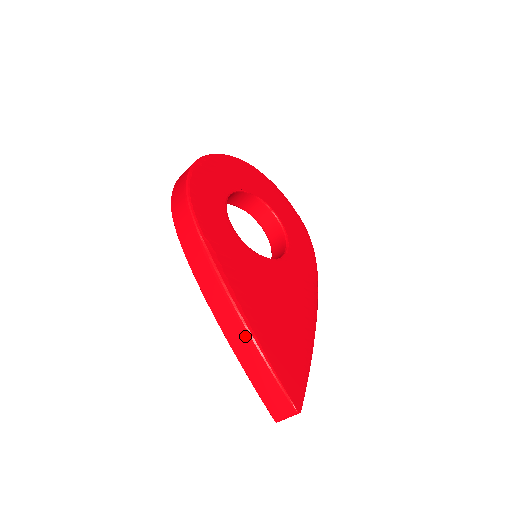
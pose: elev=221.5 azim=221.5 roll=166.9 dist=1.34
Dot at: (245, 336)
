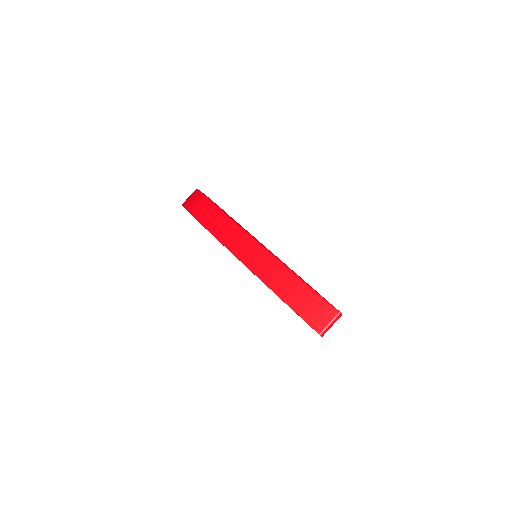
Dot at: (276, 265)
